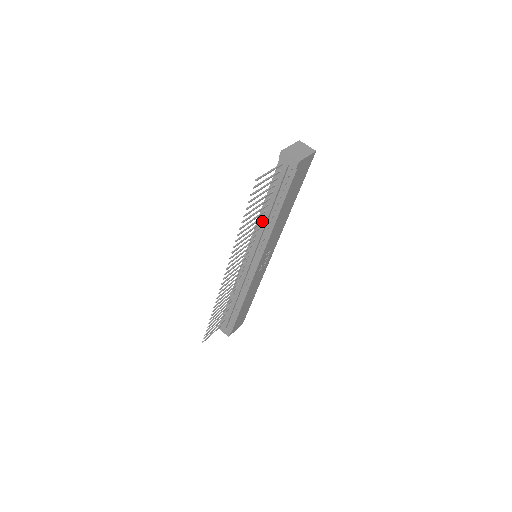
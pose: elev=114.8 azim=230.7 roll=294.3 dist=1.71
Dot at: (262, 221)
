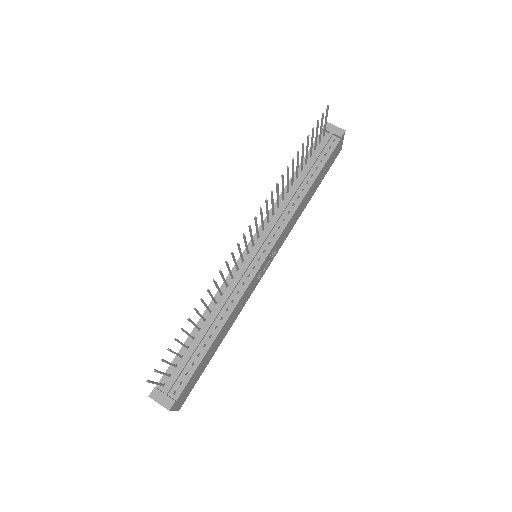
Dot at: (286, 196)
